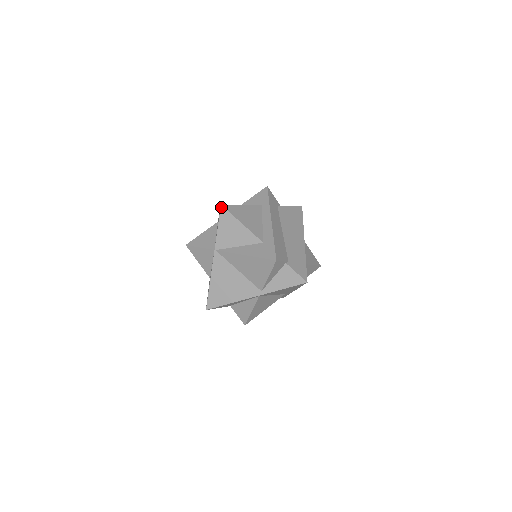
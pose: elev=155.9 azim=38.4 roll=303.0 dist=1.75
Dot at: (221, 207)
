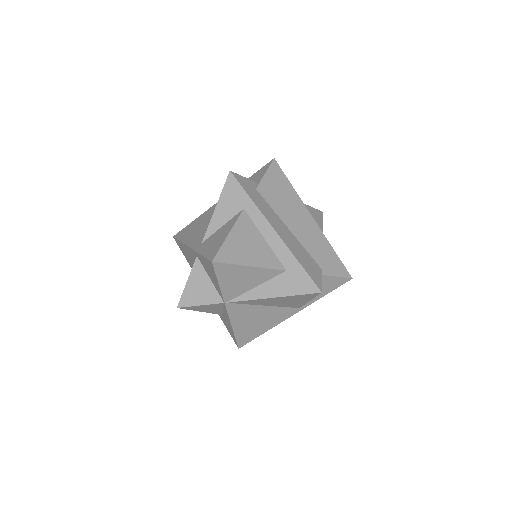
Dot at: (213, 264)
